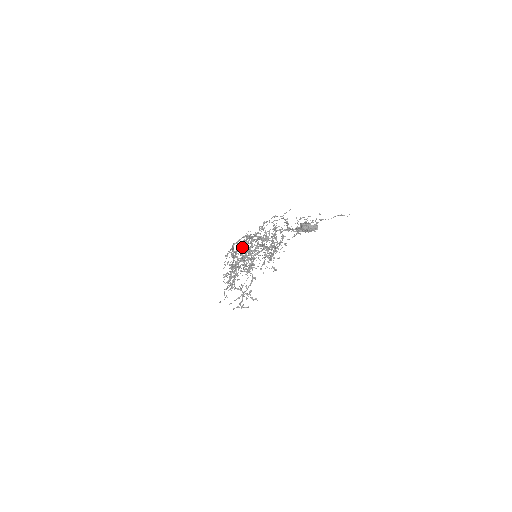
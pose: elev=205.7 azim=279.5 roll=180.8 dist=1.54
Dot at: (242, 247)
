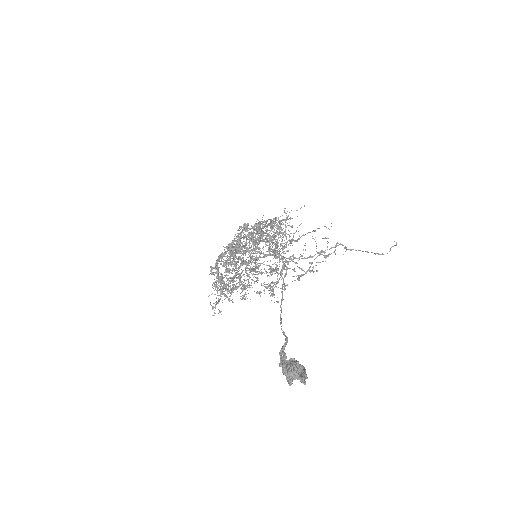
Dot at: (230, 264)
